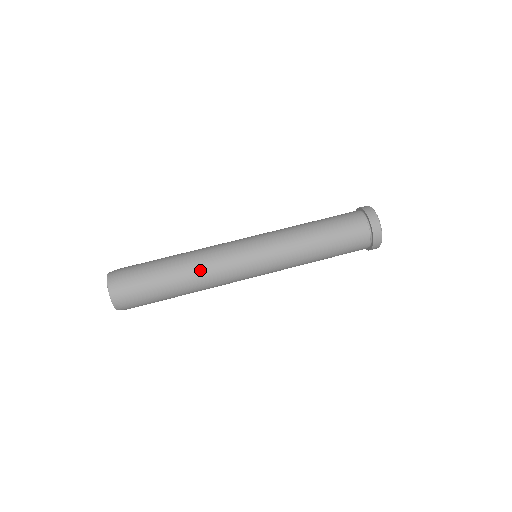
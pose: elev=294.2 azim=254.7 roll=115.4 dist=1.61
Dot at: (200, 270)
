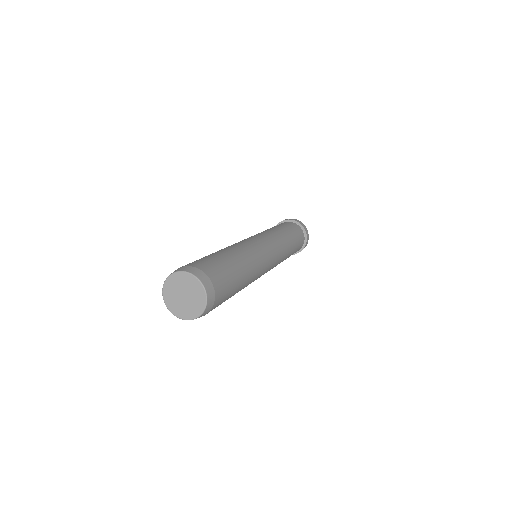
Dot at: (248, 255)
